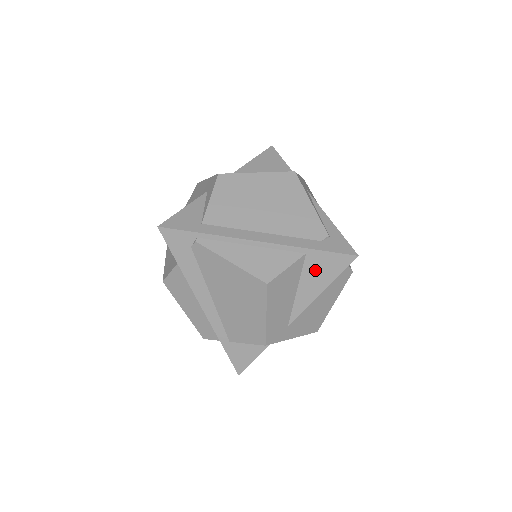
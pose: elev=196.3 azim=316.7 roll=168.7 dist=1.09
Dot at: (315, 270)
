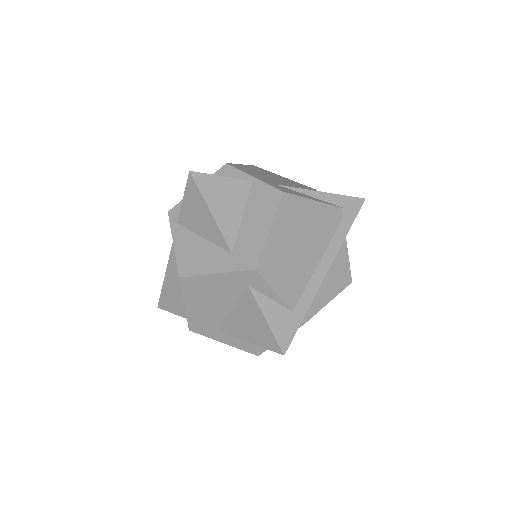
Dot at: occluded
